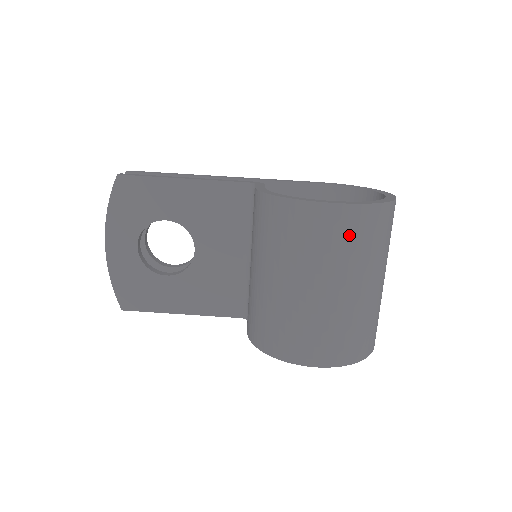
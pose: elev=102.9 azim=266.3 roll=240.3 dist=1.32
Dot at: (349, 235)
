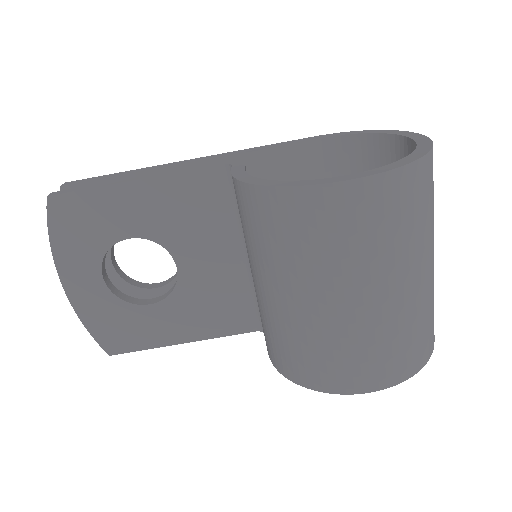
Dot at: (380, 219)
